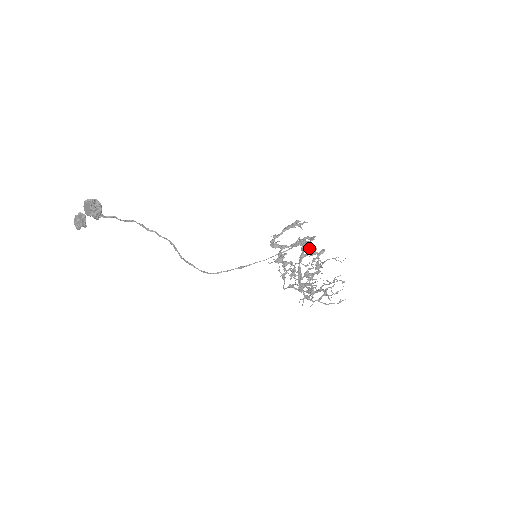
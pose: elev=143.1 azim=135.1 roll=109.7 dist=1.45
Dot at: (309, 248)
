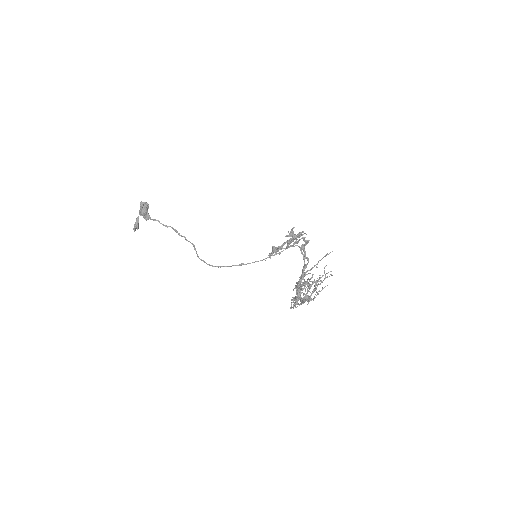
Dot at: (294, 236)
